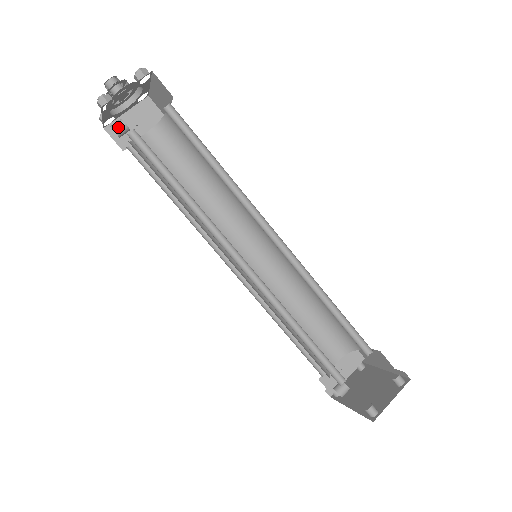
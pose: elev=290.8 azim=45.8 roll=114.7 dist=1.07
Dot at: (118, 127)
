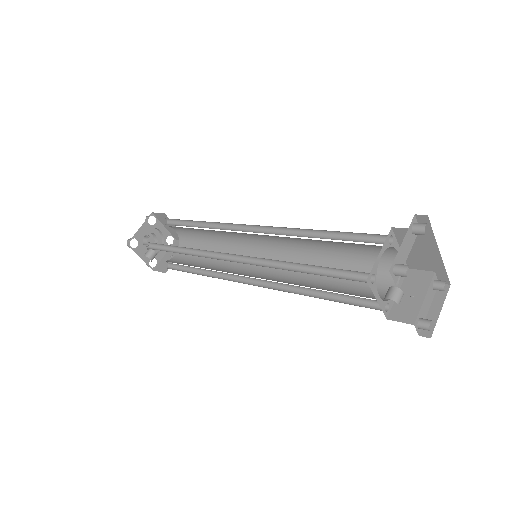
Dot at: (146, 253)
